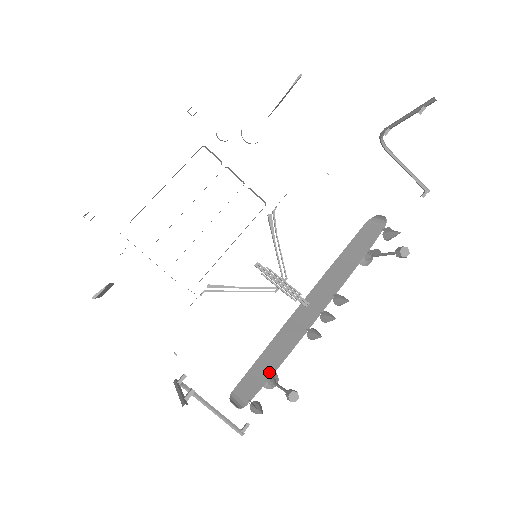
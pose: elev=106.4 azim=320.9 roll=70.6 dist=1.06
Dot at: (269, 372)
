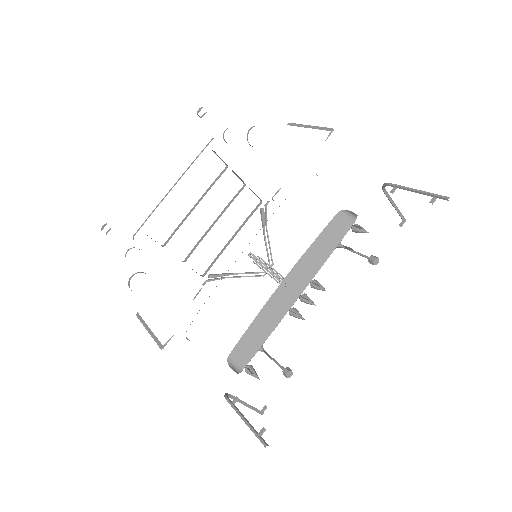
Dot at: (259, 343)
